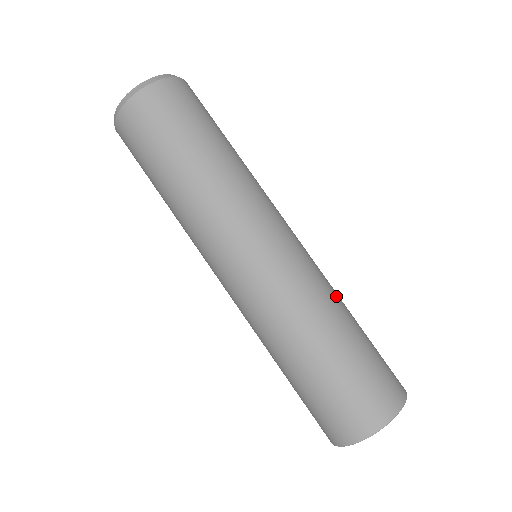
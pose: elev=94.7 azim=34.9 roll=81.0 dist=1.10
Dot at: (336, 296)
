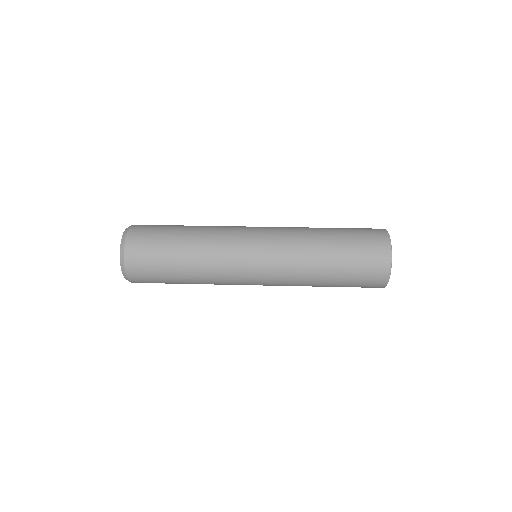
Dot at: occluded
